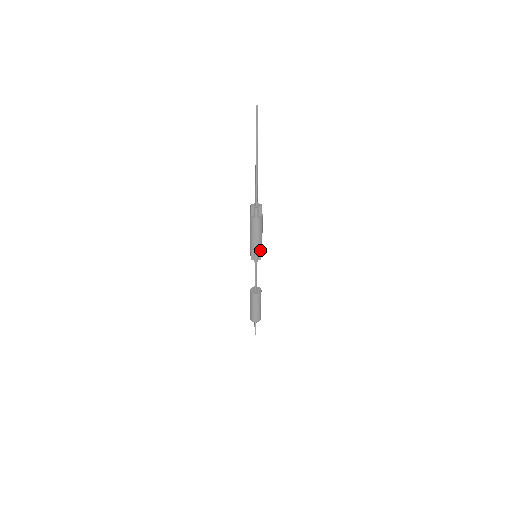
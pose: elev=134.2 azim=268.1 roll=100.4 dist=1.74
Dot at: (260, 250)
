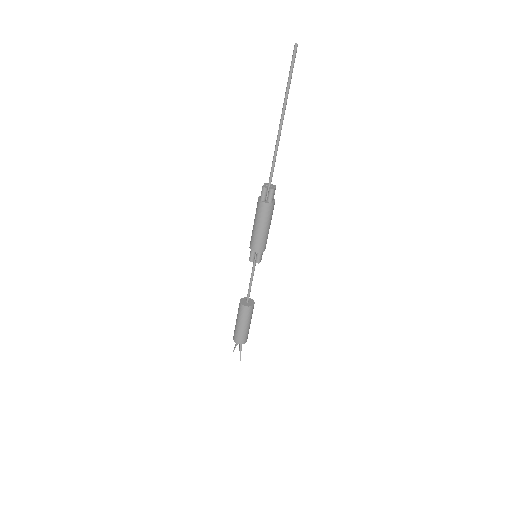
Dot at: (265, 246)
